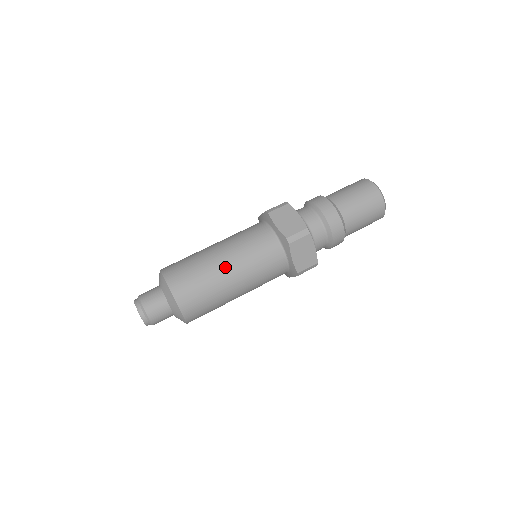
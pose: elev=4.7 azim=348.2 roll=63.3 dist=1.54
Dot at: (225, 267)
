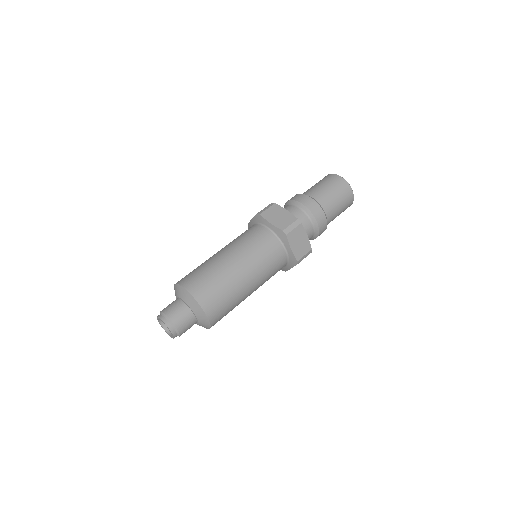
Dot at: (236, 266)
